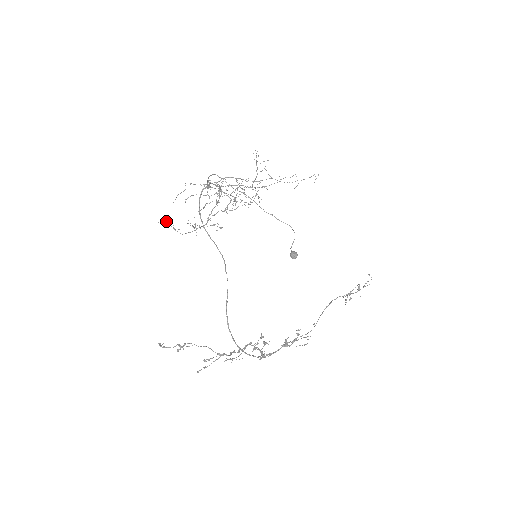
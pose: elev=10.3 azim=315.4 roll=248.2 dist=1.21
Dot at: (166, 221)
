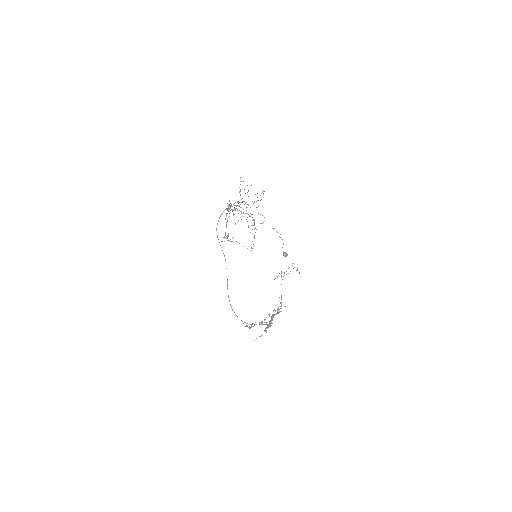
Dot at: (236, 241)
